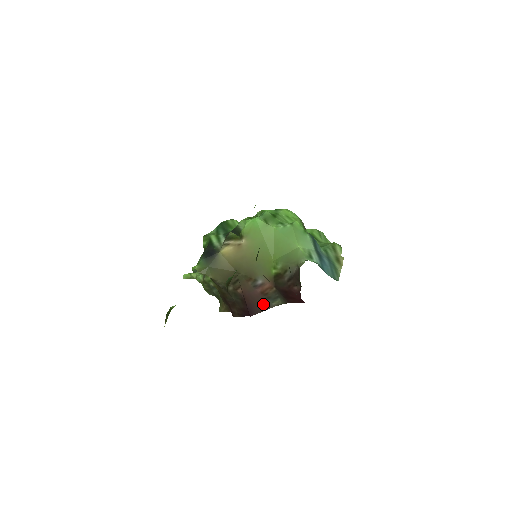
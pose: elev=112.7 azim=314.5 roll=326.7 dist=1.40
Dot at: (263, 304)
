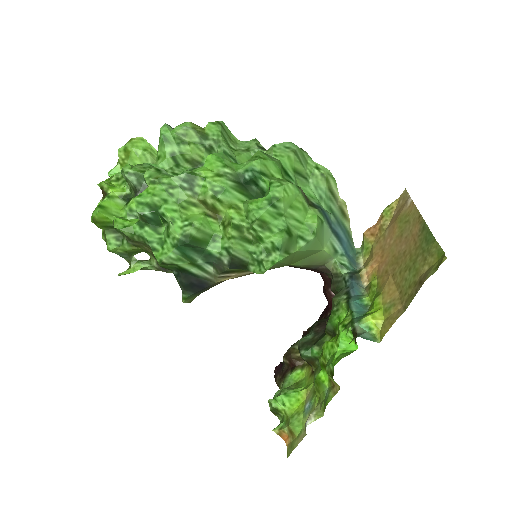
Dot at: occluded
